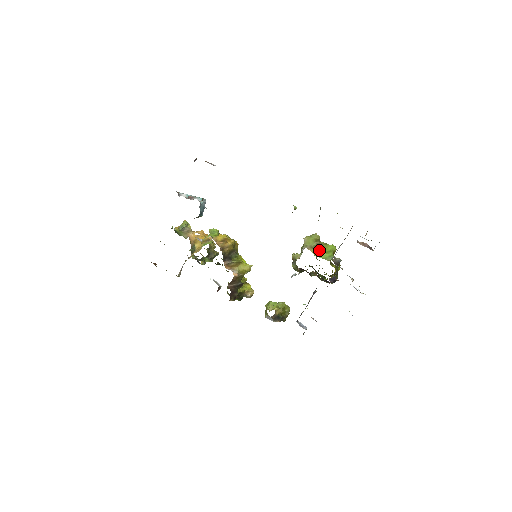
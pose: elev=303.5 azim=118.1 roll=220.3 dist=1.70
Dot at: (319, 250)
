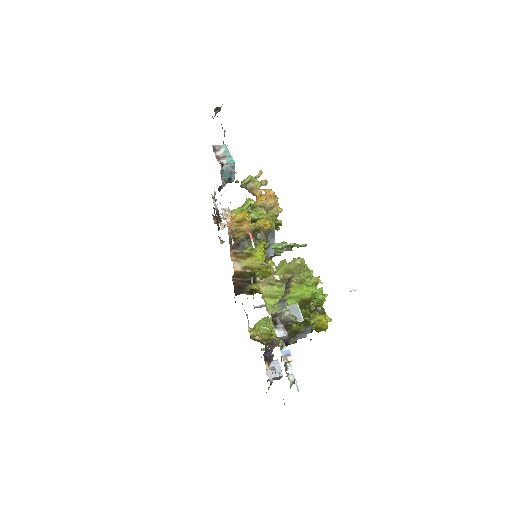
Dot at: (278, 290)
